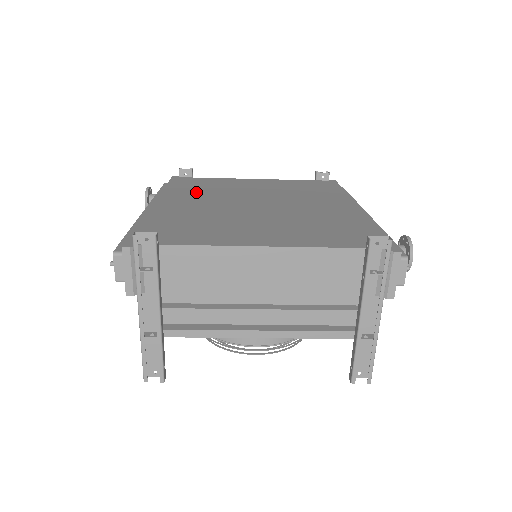
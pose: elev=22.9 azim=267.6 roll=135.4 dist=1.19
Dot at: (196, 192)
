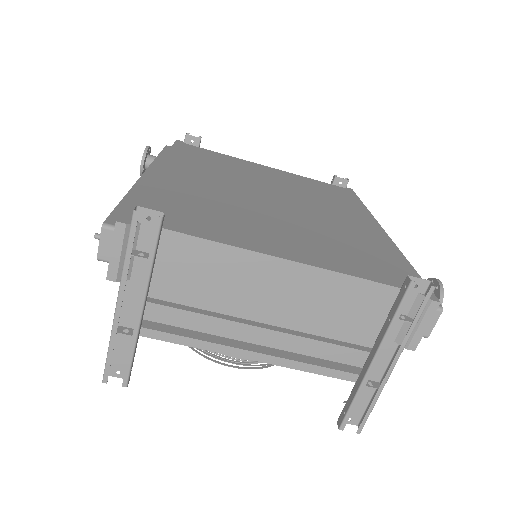
Dot at: (204, 167)
